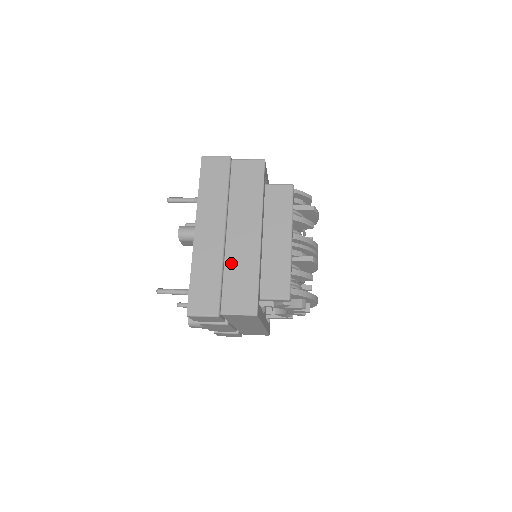
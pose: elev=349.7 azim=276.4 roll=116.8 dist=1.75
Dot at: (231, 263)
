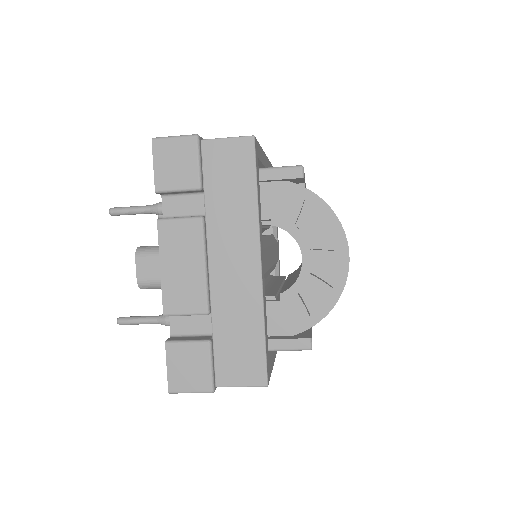
Dot at: occluded
